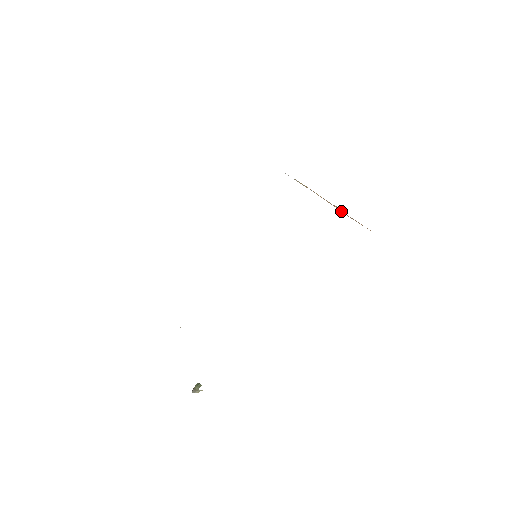
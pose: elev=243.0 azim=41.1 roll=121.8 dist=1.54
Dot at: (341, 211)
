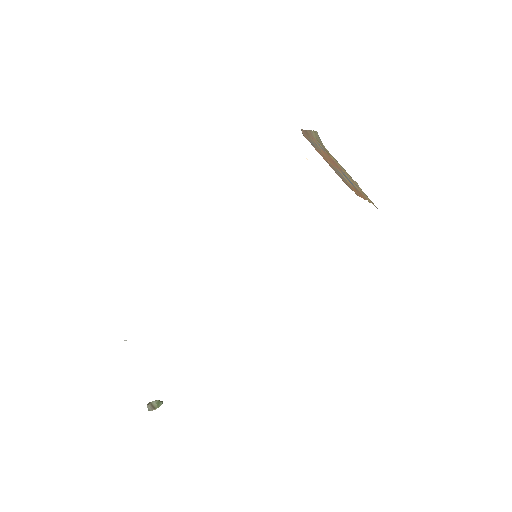
Dot at: (355, 190)
